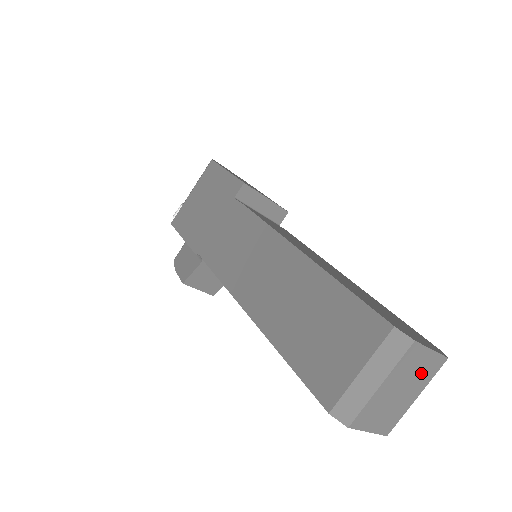
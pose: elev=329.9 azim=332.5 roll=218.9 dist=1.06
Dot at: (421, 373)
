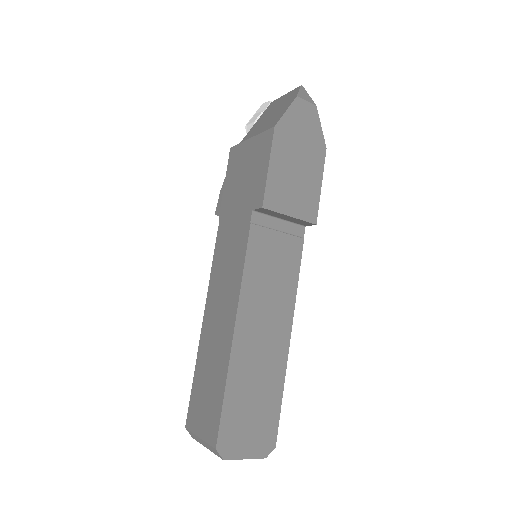
Dot at: occluded
